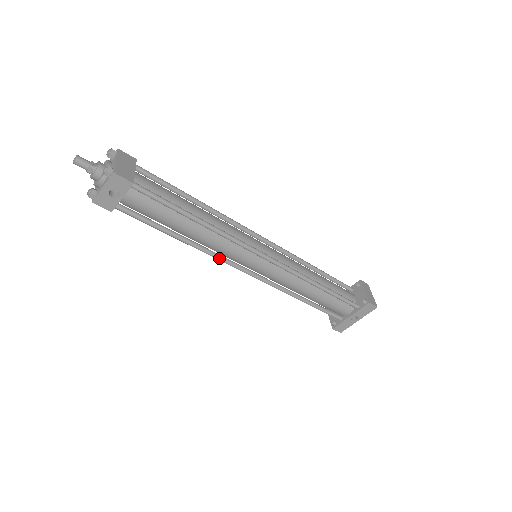
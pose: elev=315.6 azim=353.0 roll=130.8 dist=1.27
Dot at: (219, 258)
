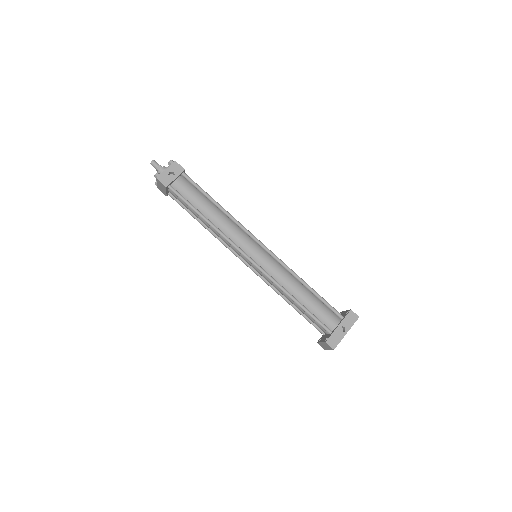
Dot at: (230, 240)
